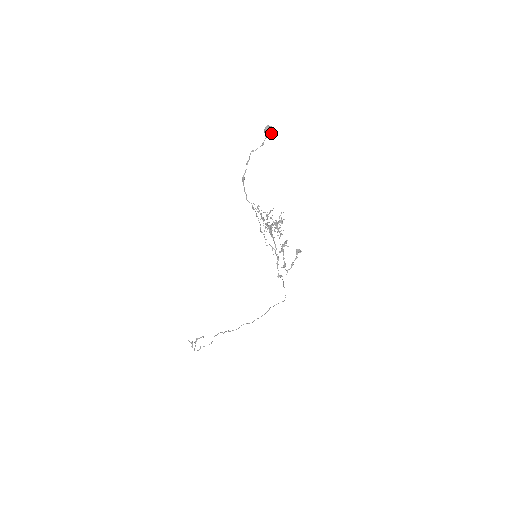
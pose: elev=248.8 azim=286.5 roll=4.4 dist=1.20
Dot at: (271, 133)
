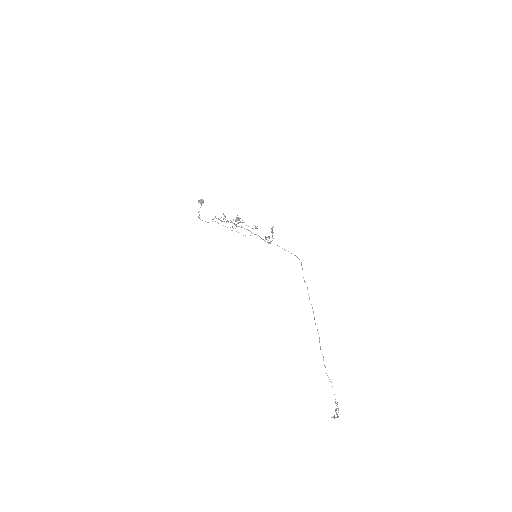
Dot at: (202, 200)
